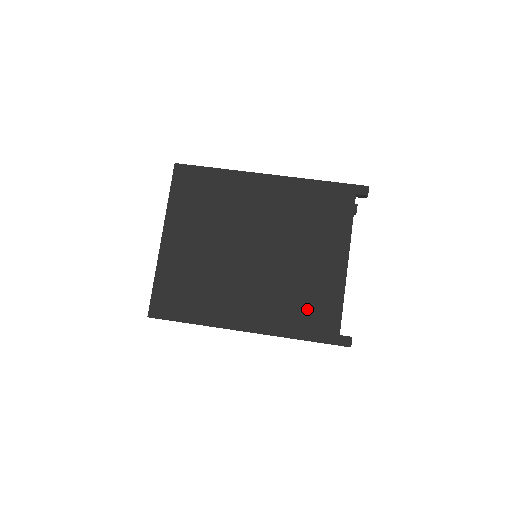
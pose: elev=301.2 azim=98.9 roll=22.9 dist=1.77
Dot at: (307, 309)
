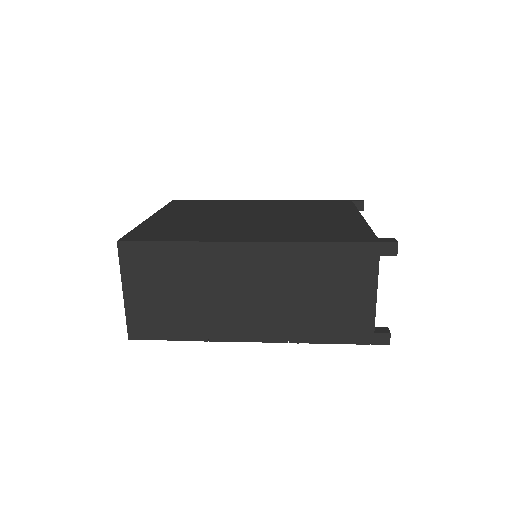
Dot at: (328, 231)
